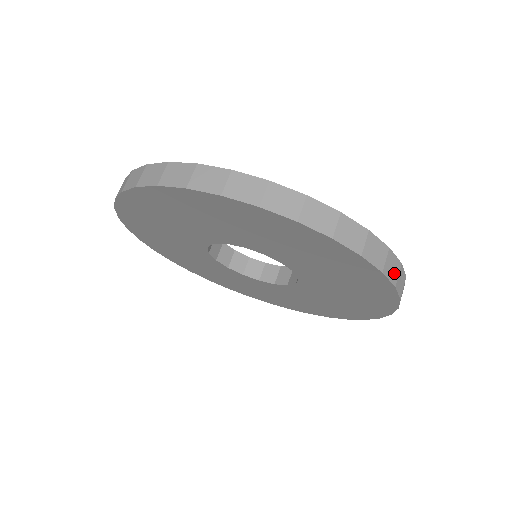
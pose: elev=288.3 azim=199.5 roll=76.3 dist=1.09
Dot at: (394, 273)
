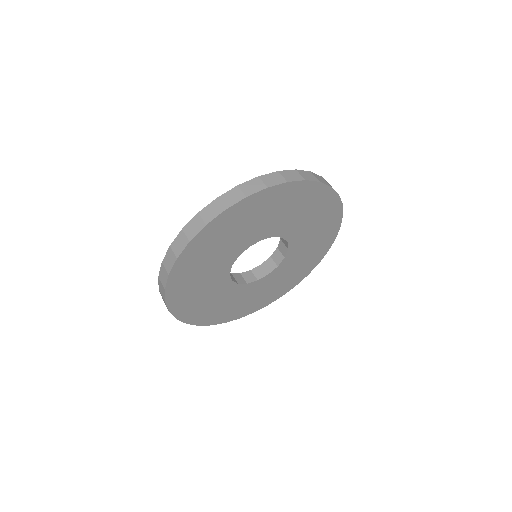
Dot at: (324, 181)
